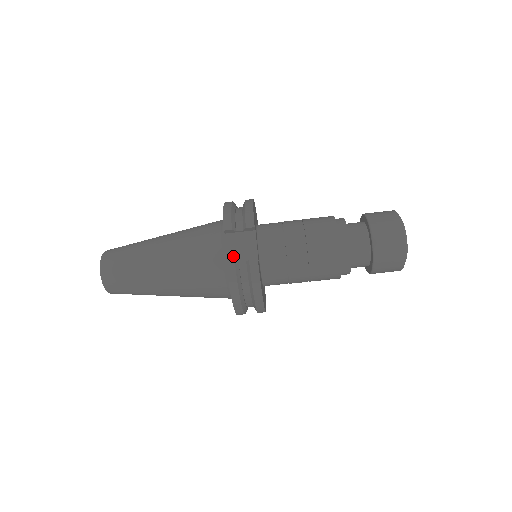
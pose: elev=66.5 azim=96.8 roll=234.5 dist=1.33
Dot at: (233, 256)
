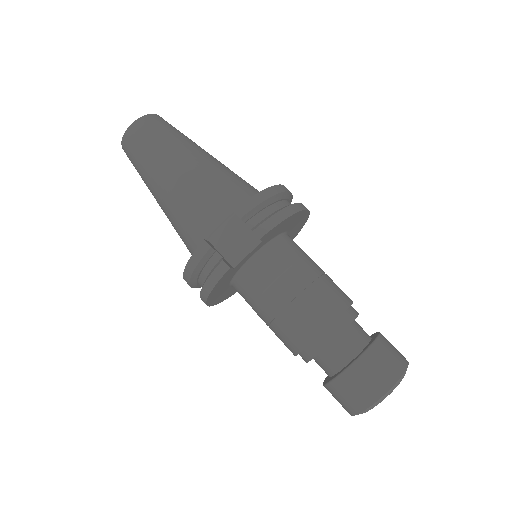
Dot at: (220, 240)
